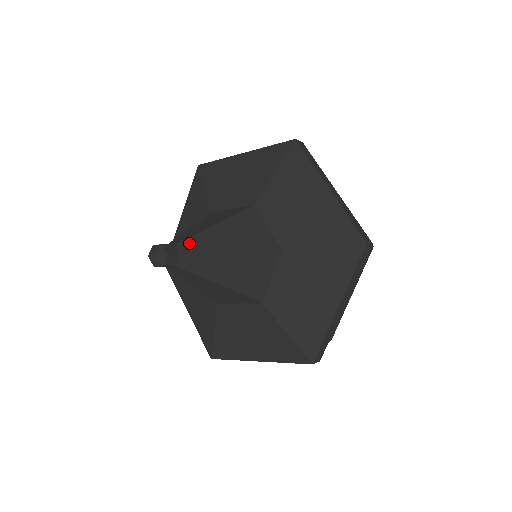
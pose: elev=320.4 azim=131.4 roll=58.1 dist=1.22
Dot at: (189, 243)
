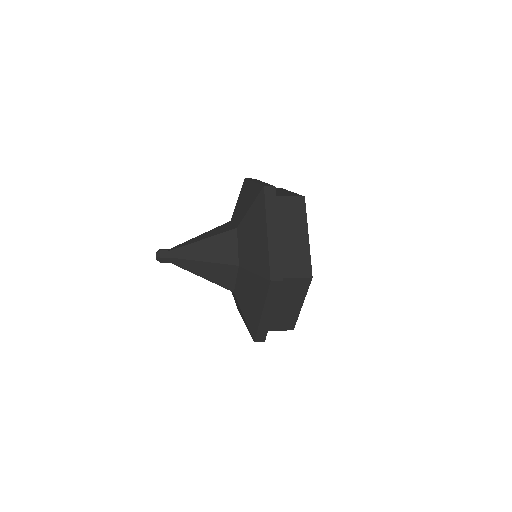
Dot at: (178, 246)
